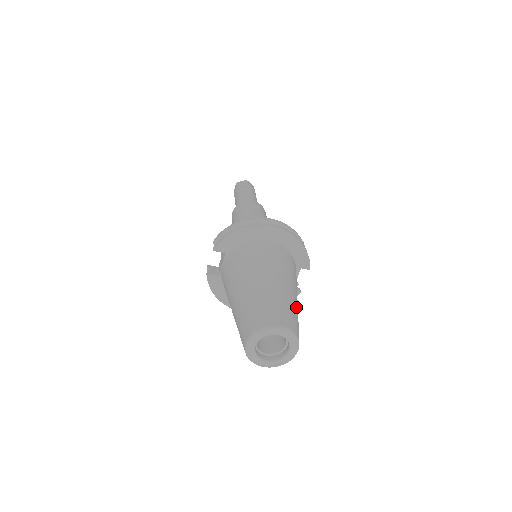
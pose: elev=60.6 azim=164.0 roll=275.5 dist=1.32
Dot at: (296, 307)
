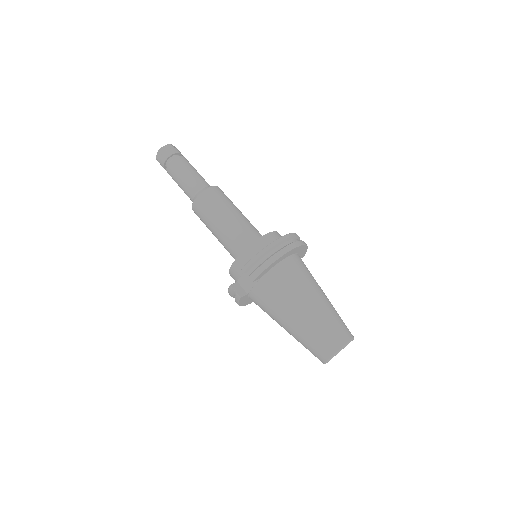
Dot at: occluded
